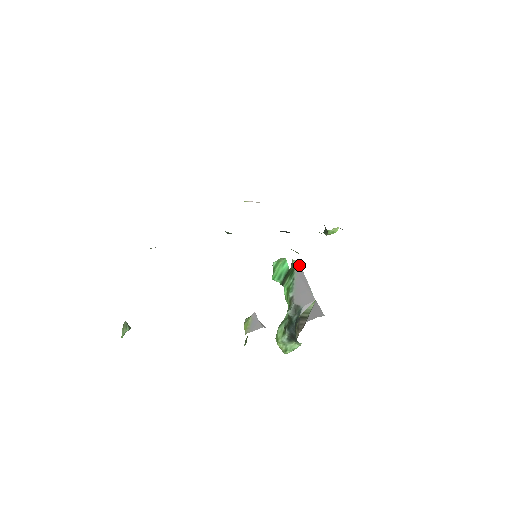
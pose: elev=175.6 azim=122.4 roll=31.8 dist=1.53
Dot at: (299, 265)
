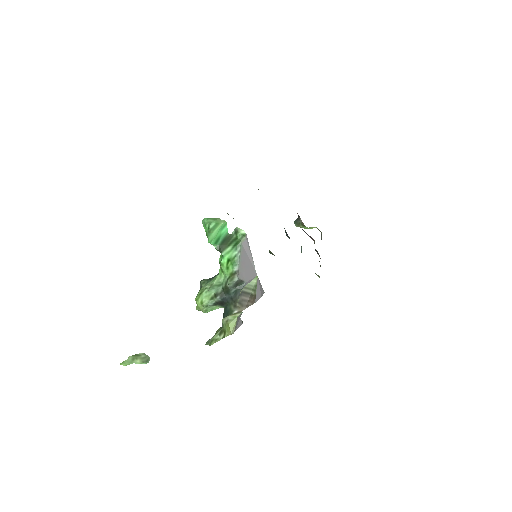
Dot at: (246, 237)
